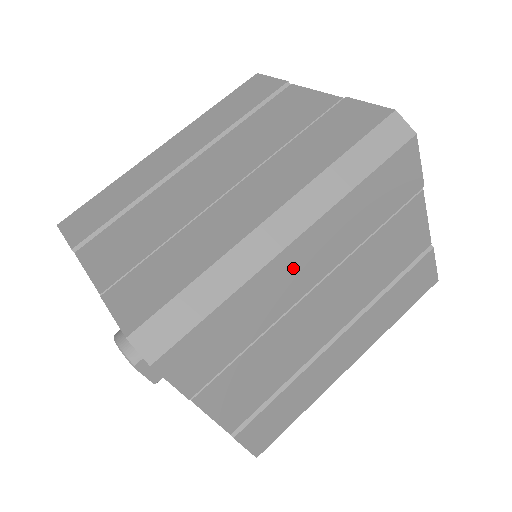
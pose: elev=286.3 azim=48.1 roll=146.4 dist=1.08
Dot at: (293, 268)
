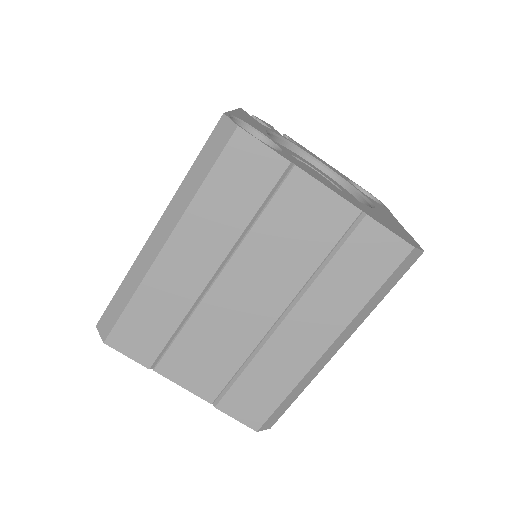
Dot at: occluded
